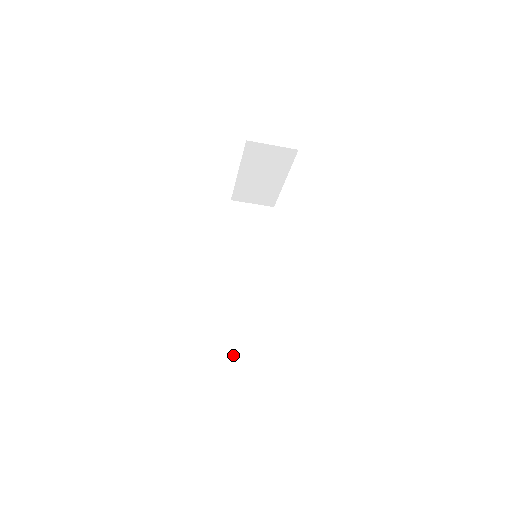
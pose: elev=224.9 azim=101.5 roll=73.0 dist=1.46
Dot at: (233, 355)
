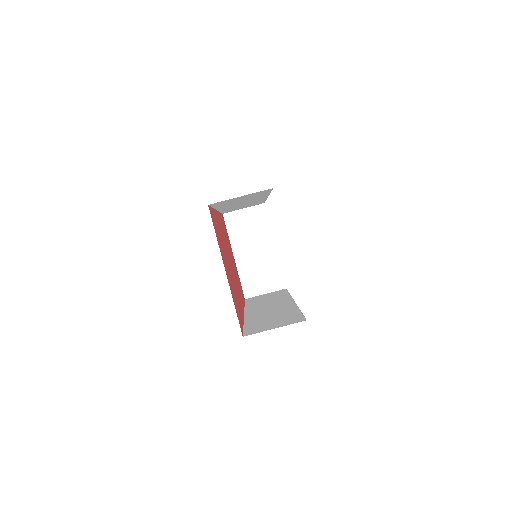
Dot at: (265, 328)
